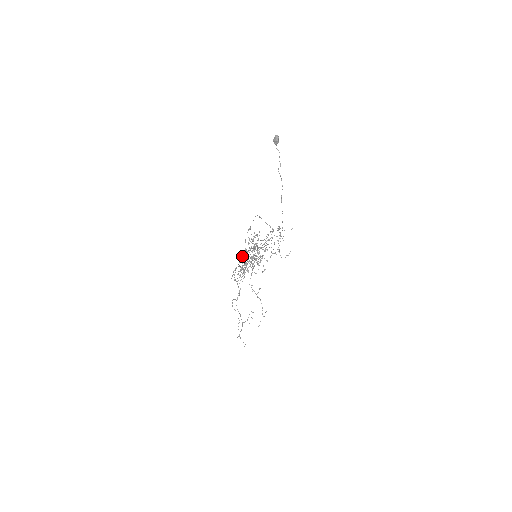
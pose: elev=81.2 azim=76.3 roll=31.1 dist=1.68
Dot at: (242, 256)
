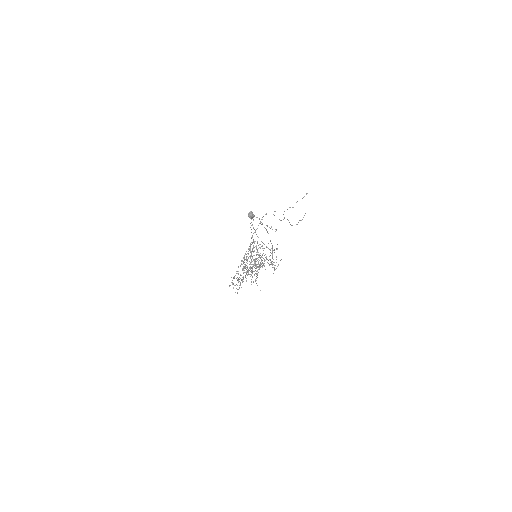
Dot at: occluded
